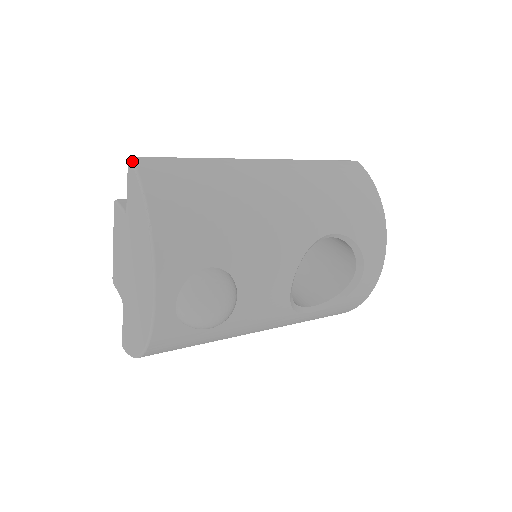
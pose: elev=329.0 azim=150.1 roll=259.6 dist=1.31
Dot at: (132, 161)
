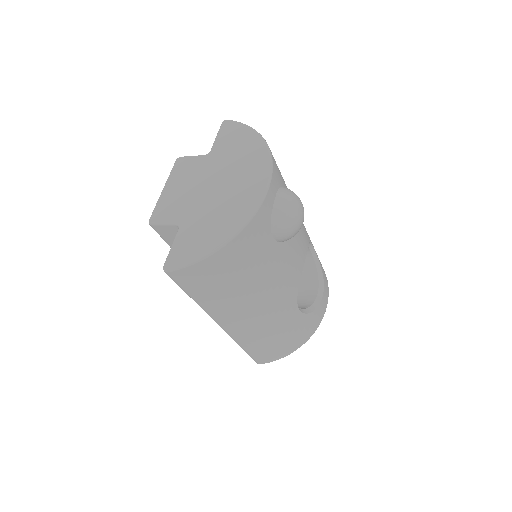
Dot at: (231, 120)
